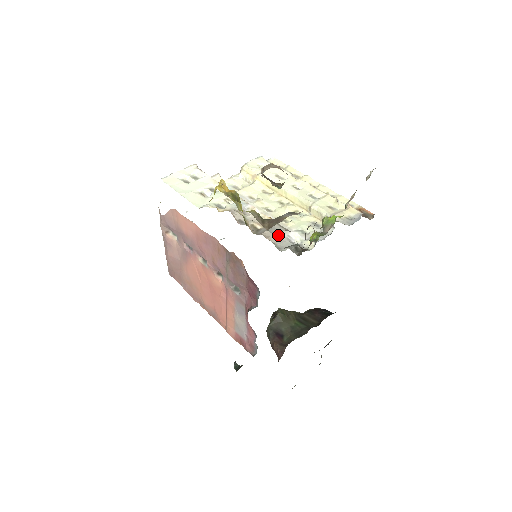
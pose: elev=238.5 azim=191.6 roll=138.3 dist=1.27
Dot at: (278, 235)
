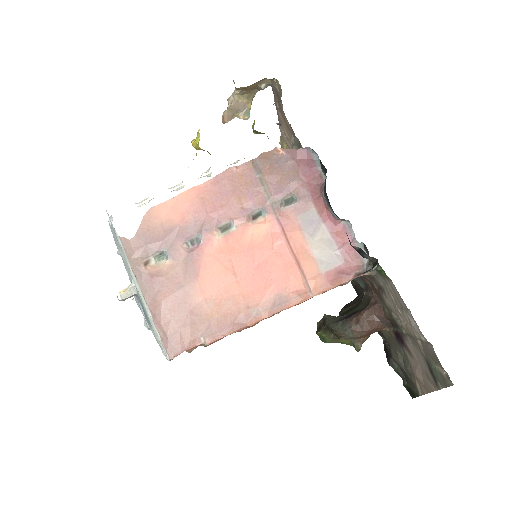
Dot at: occluded
